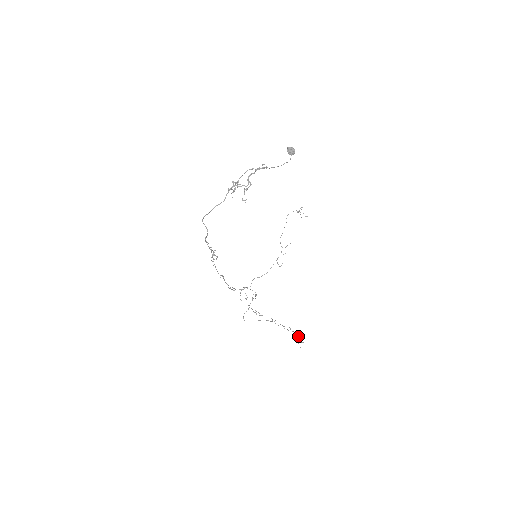
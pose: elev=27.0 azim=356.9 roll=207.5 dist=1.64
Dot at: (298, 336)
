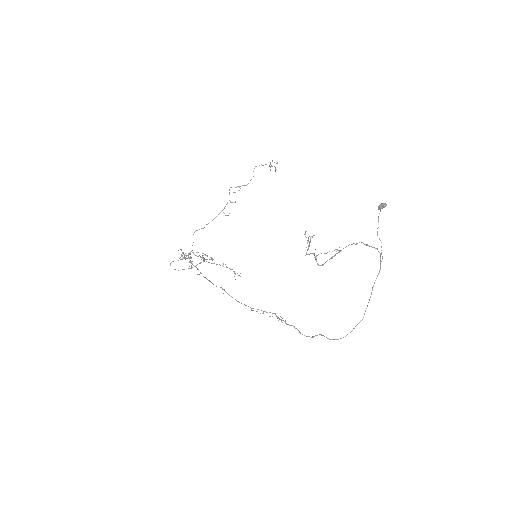
Dot at: (237, 273)
